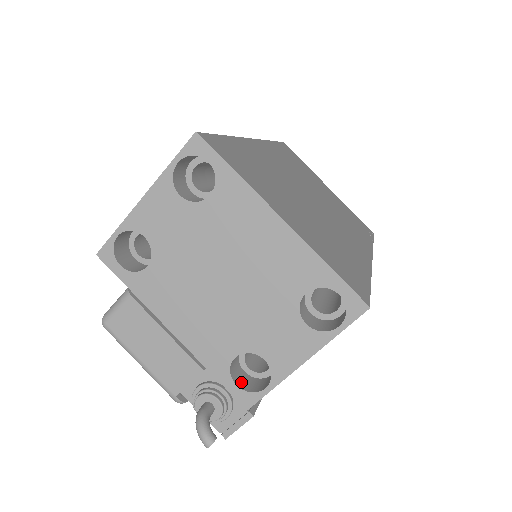
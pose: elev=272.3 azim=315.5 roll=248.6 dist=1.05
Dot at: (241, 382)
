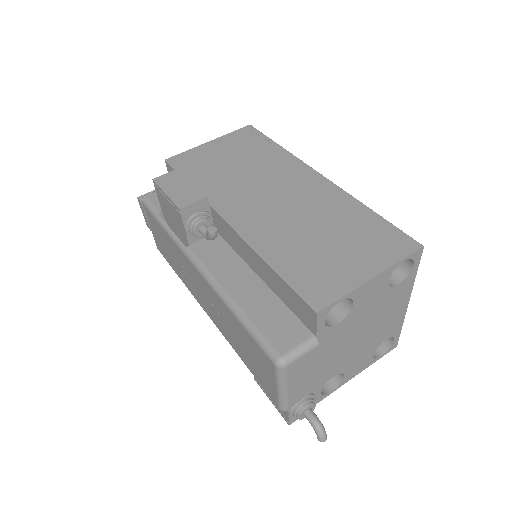
Dot at: occluded
